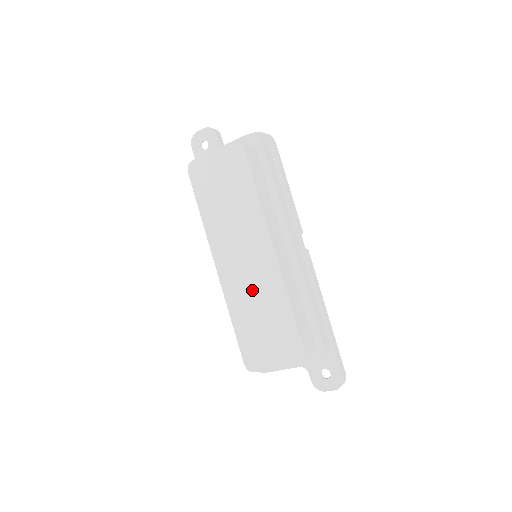
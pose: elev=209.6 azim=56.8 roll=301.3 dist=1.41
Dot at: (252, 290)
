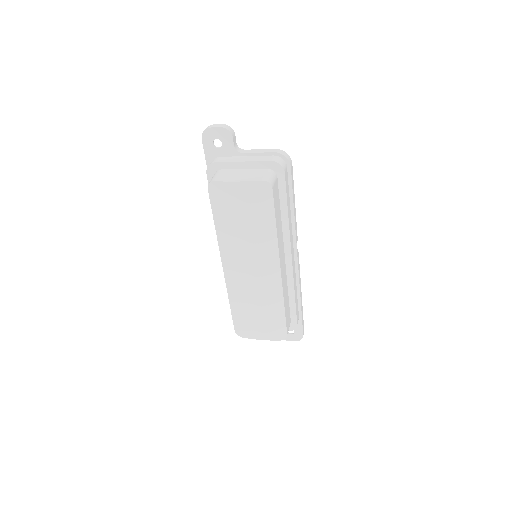
Dot at: (254, 292)
